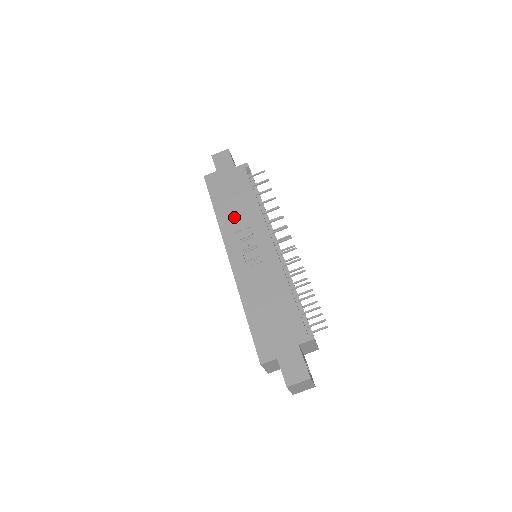
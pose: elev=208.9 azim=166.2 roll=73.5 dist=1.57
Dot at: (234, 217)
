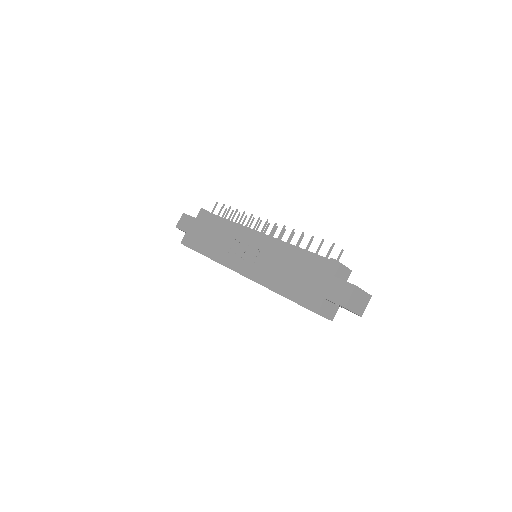
Dot at: (219, 246)
